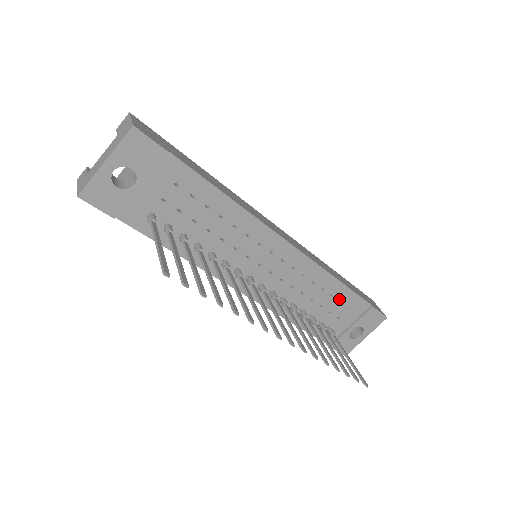
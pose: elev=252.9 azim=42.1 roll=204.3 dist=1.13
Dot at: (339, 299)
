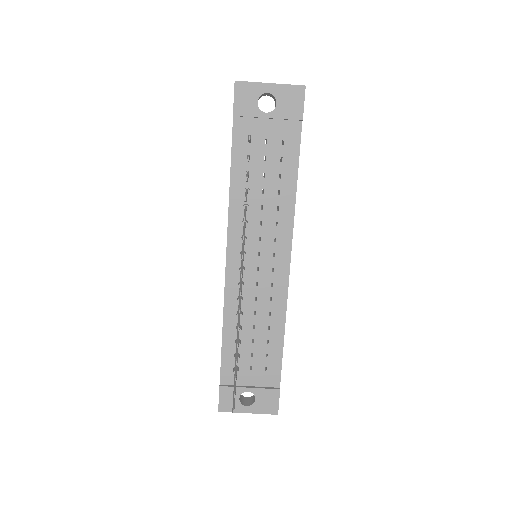
Dot at: (268, 351)
